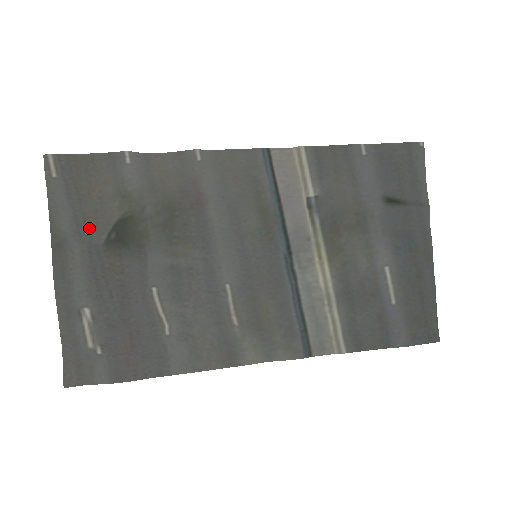
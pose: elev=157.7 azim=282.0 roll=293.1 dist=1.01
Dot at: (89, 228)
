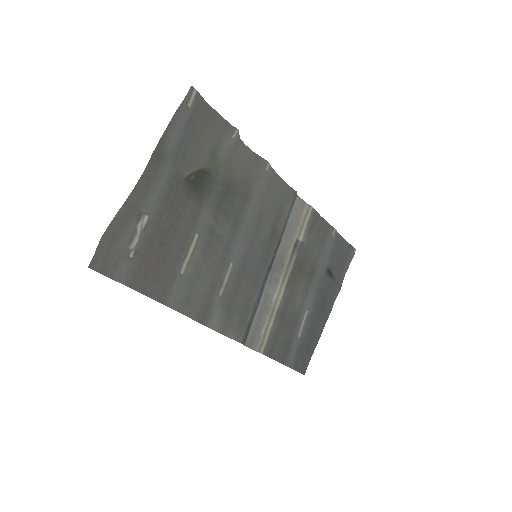
Dot at: (184, 160)
